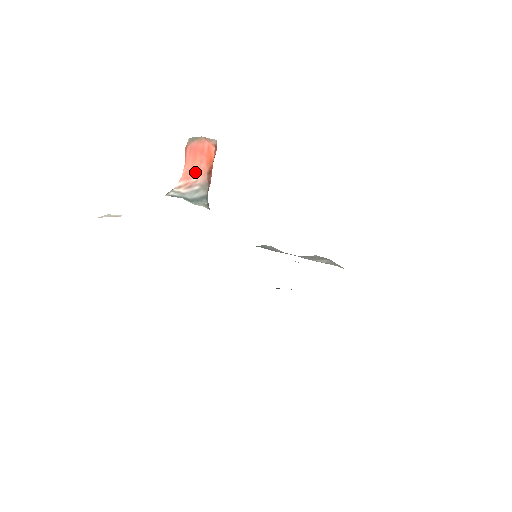
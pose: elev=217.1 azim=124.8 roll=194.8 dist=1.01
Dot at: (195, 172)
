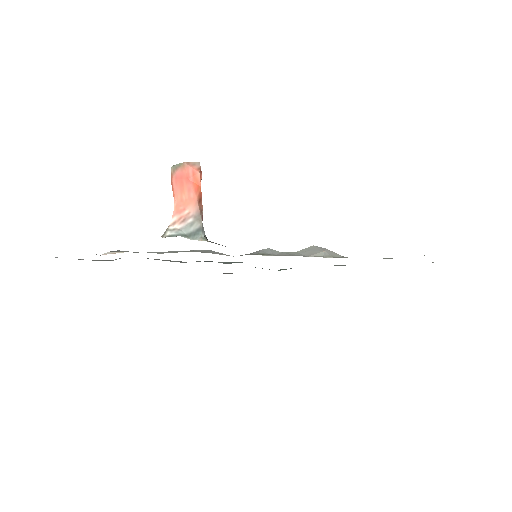
Dot at: (186, 203)
